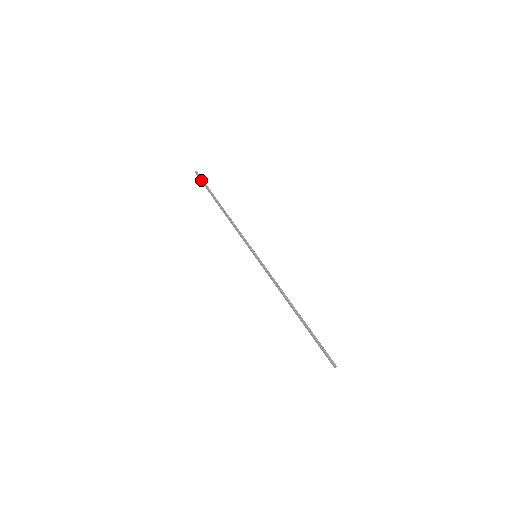
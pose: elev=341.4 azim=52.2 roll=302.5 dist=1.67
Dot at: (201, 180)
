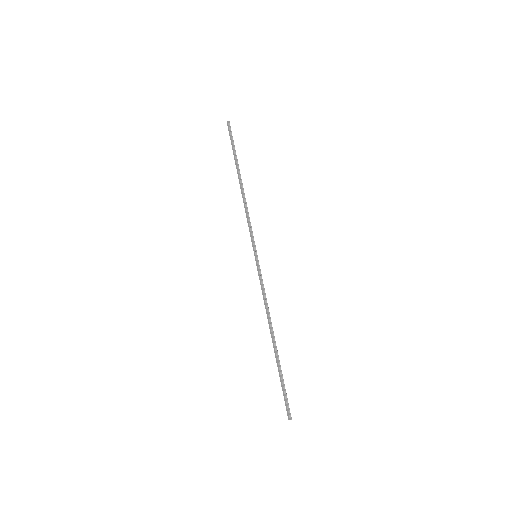
Dot at: (230, 135)
